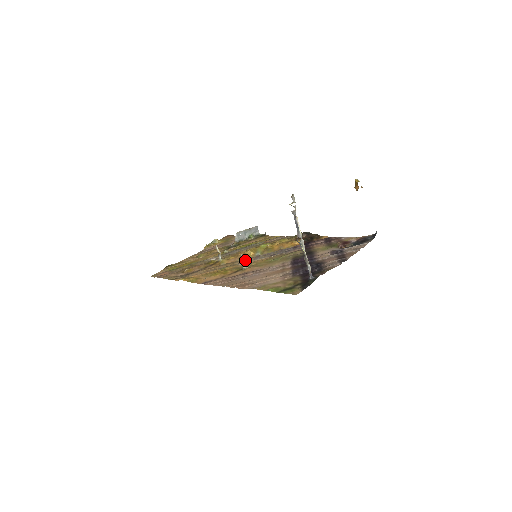
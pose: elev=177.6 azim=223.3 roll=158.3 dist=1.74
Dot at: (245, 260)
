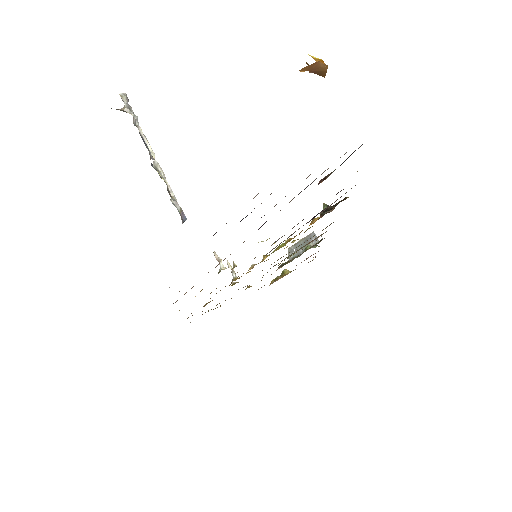
Dot at: (220, 259)
